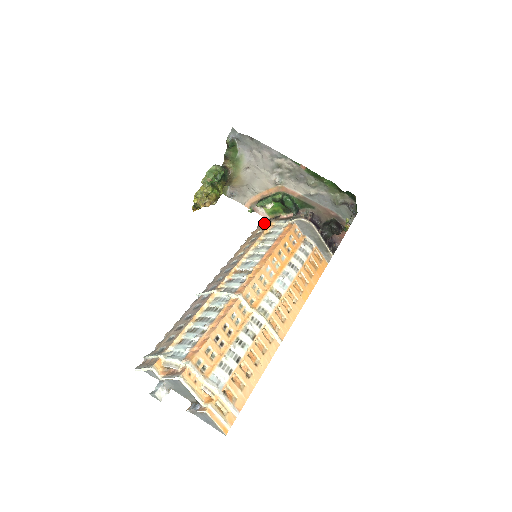
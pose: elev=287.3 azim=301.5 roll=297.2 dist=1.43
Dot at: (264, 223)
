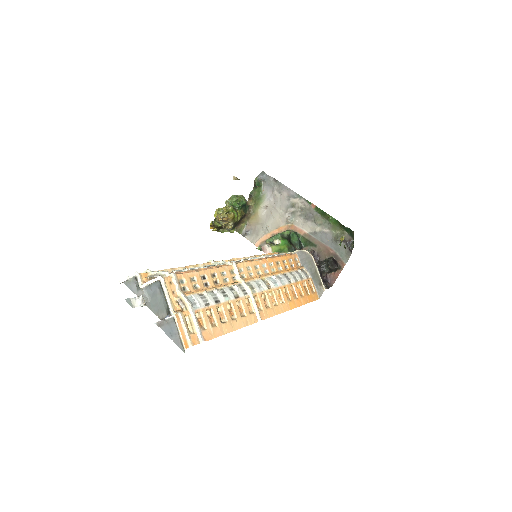
Dot at: occluded
